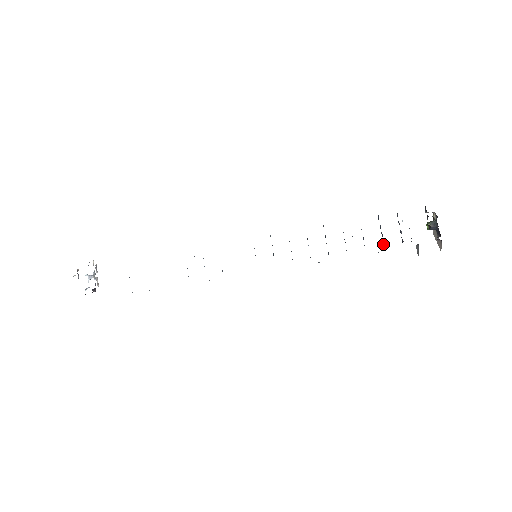
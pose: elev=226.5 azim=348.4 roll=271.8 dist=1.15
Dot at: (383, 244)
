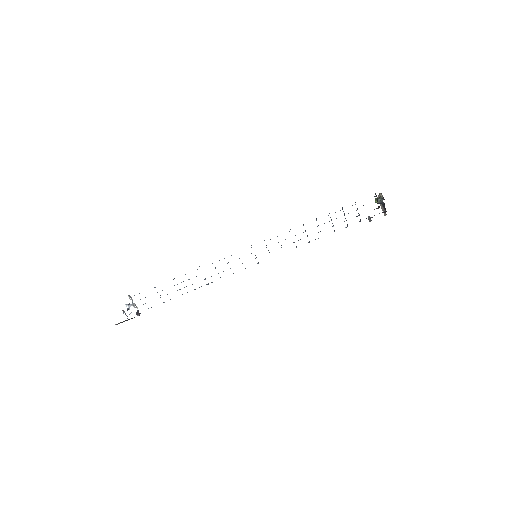
Dot at: (347, 225)
